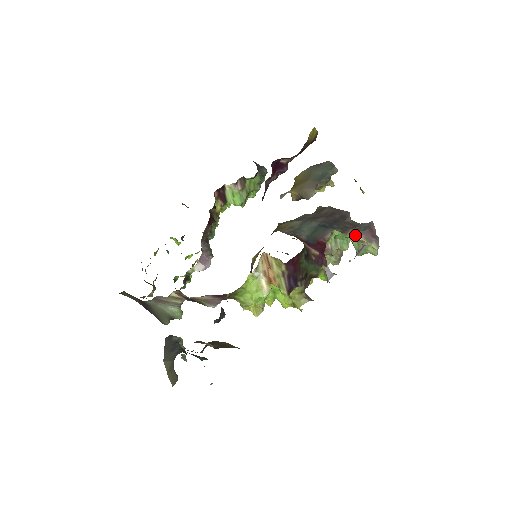
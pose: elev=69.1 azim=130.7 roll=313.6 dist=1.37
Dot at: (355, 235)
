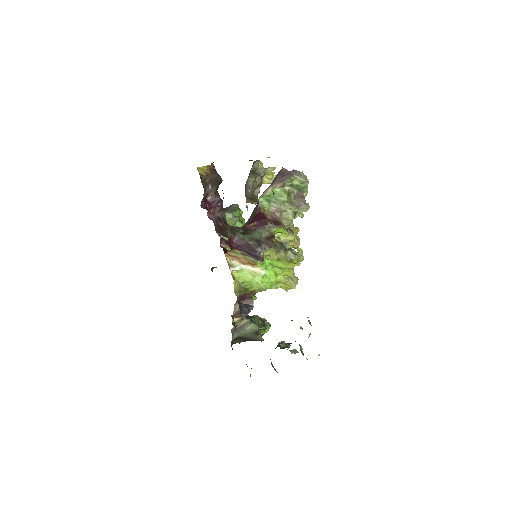
Dot at: (273, 188)
